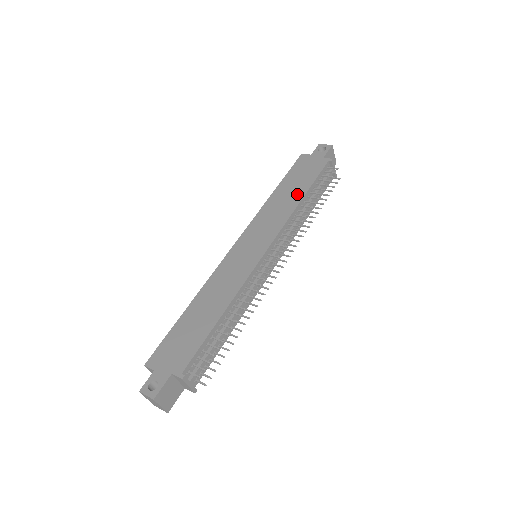
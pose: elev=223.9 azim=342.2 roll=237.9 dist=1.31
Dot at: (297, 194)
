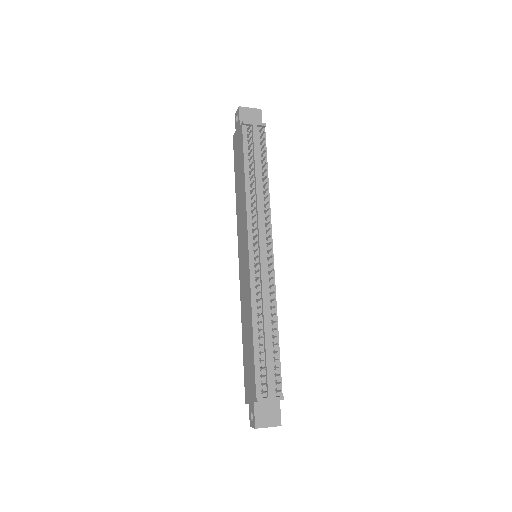
Dot at: (242, 180)
